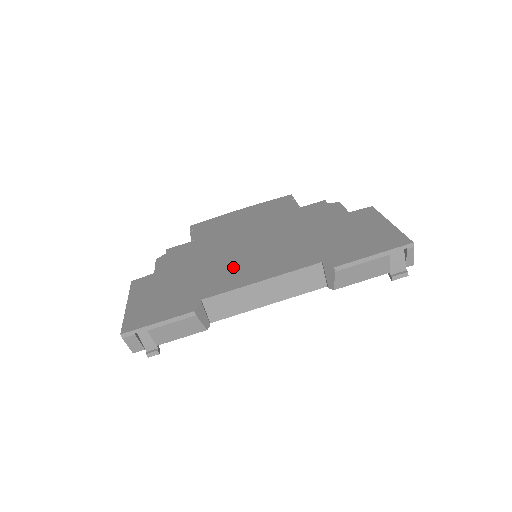
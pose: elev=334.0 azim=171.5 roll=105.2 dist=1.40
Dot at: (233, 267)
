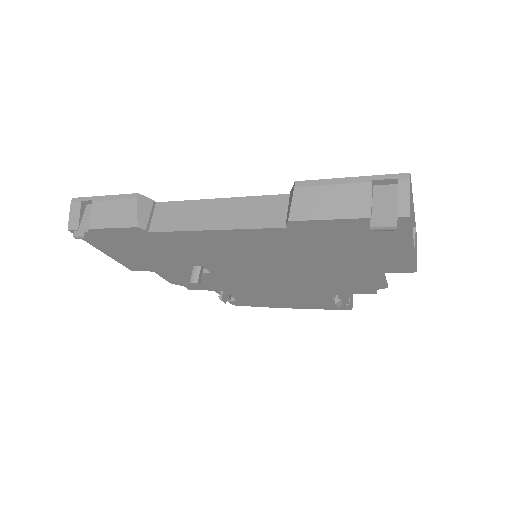
Dot at: occluded
